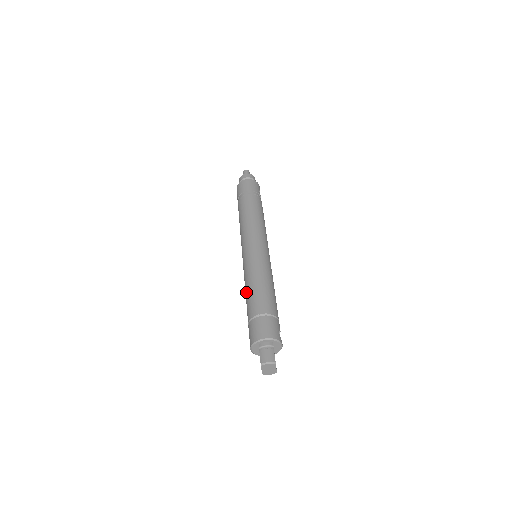
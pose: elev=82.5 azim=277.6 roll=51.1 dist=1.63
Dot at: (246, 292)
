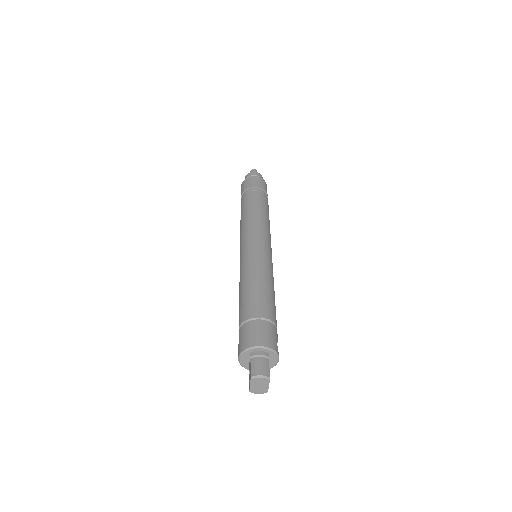
Dot at: (241, 291)
